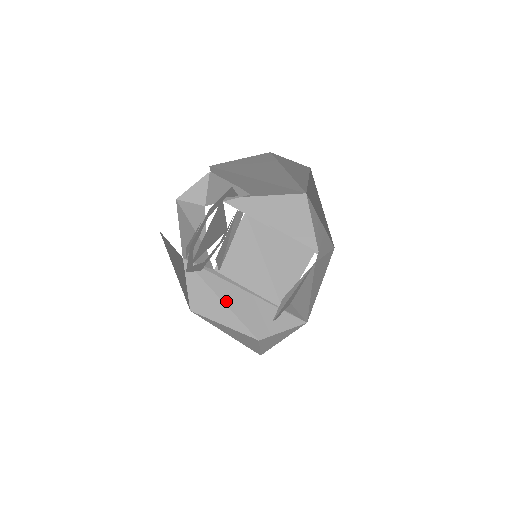
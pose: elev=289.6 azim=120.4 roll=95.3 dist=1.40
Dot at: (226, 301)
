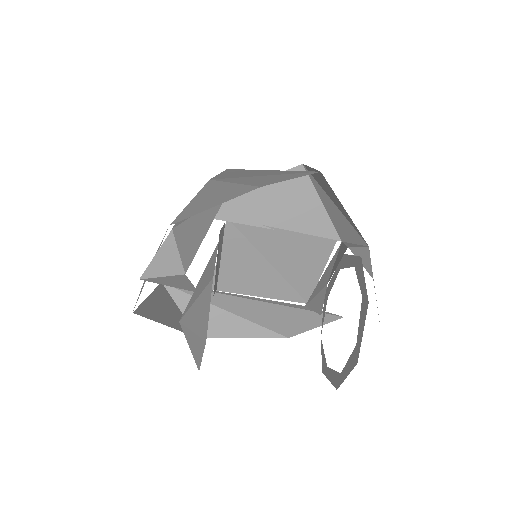
Dot at: (236, 312)
